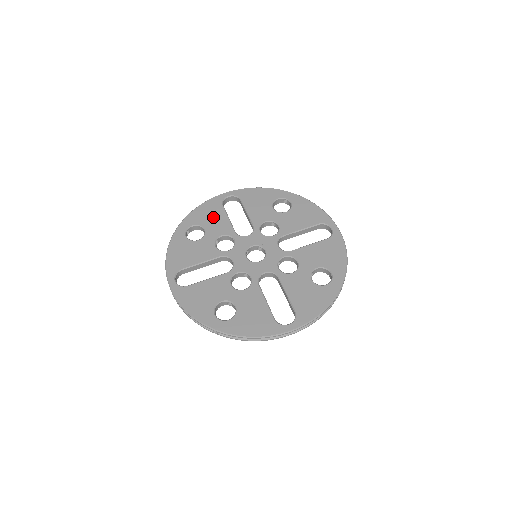
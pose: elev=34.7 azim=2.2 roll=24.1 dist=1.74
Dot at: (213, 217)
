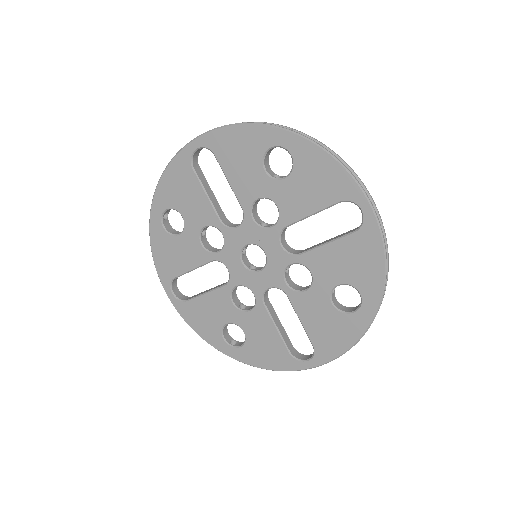
Dot at: (186, 194)
